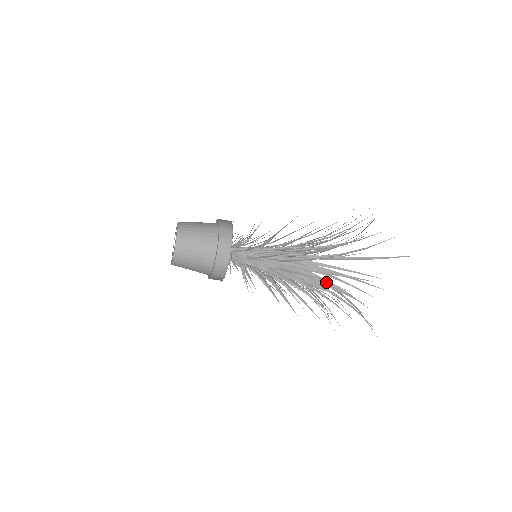
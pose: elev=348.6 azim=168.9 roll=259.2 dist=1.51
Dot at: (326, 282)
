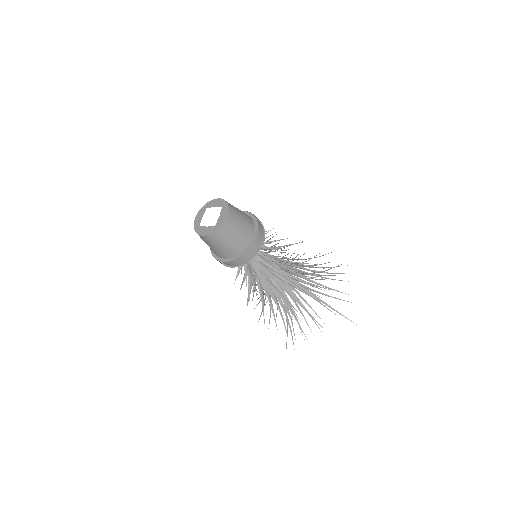
Dot at: (289, 304)
